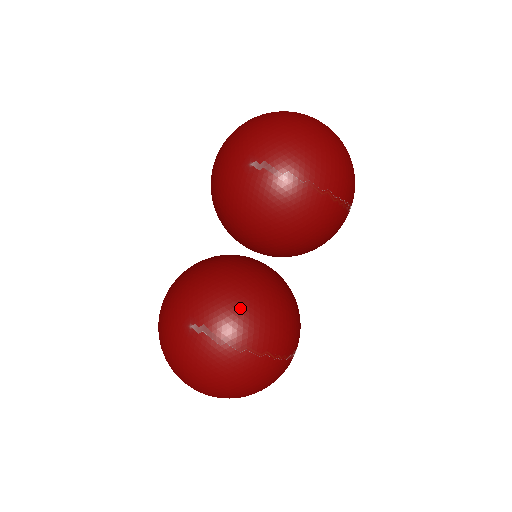
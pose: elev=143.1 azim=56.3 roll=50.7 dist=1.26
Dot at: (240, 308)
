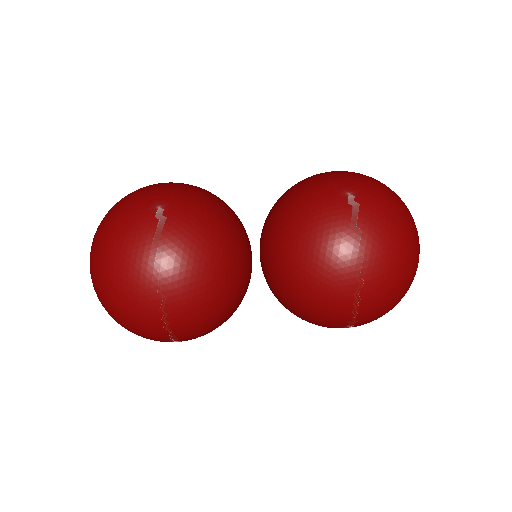
Dot at: (201, 247)
